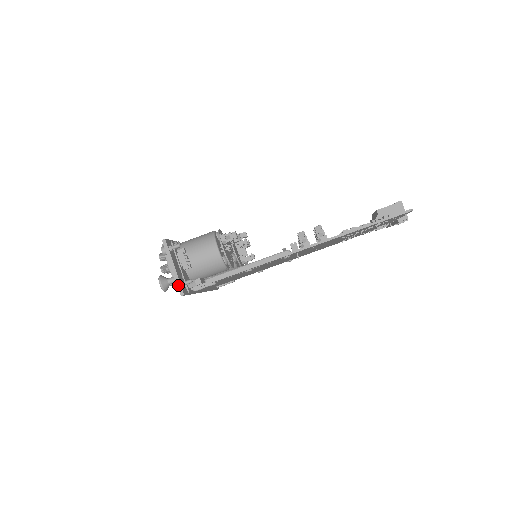
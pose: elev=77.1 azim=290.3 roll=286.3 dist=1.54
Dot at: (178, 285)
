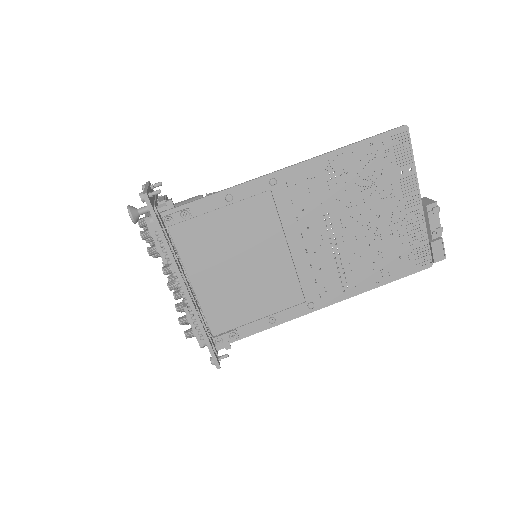
Dot at: (144, 191)
